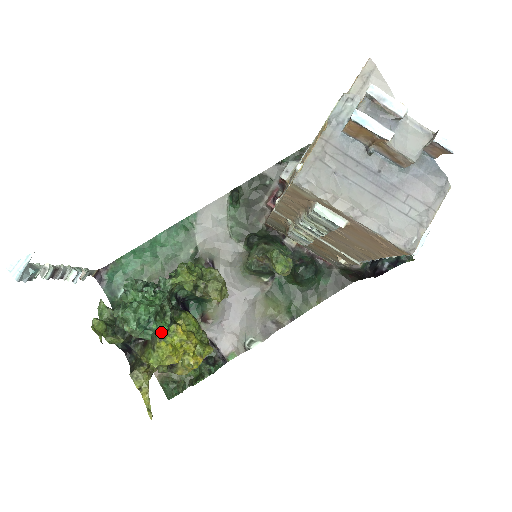
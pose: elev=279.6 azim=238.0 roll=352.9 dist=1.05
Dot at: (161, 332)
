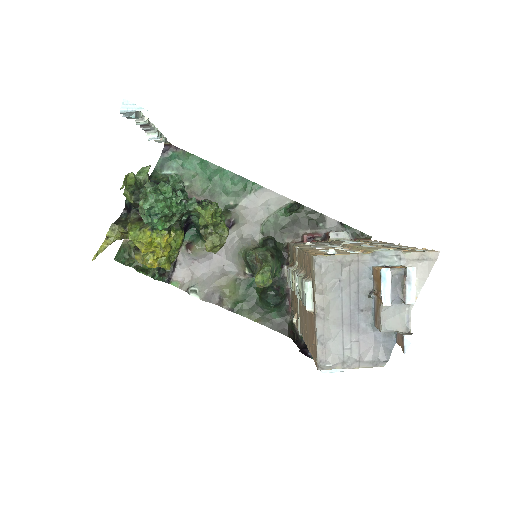
Dot at: (156, 227)
